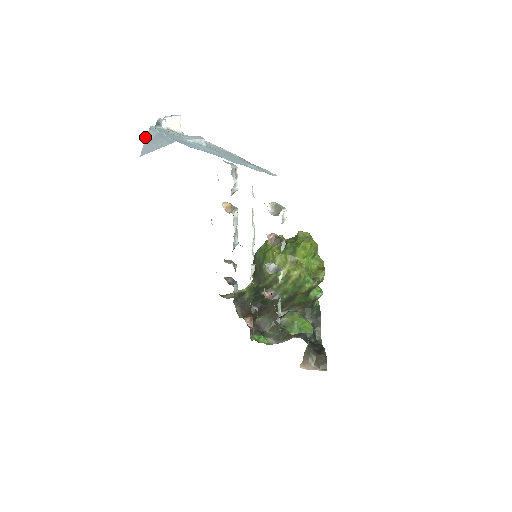
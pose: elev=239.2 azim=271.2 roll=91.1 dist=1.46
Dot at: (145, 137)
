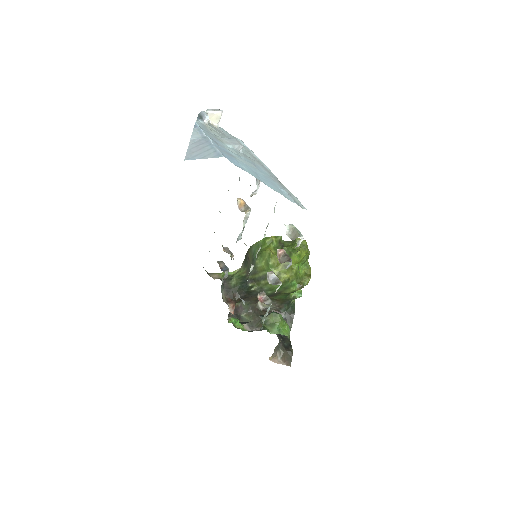
Dot at: (191, 137)
